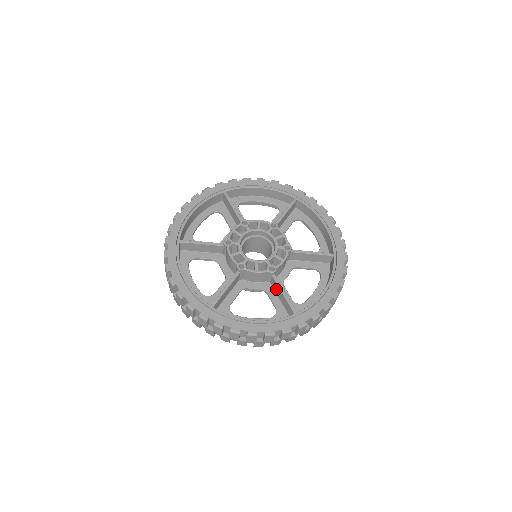
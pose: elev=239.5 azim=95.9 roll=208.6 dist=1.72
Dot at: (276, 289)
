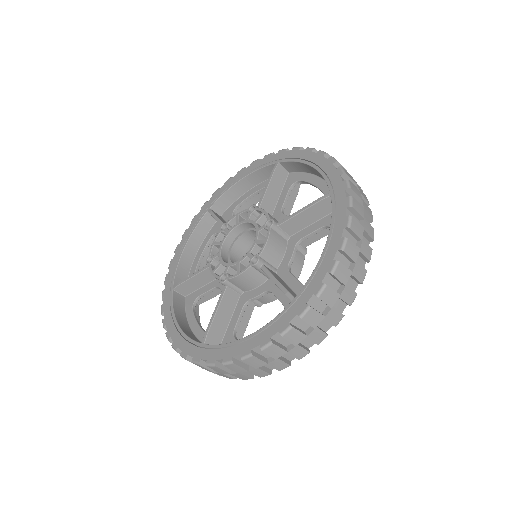
Dot at: occluded
